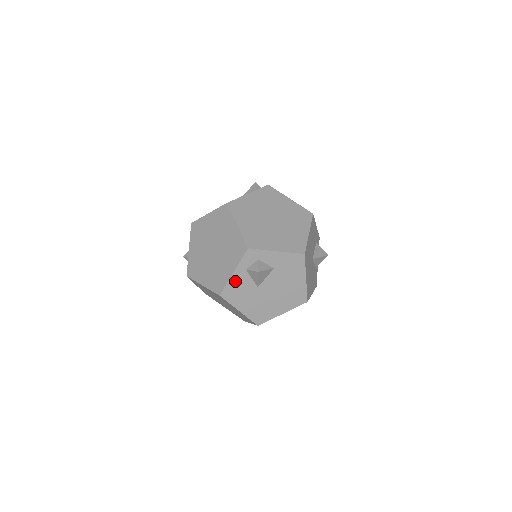
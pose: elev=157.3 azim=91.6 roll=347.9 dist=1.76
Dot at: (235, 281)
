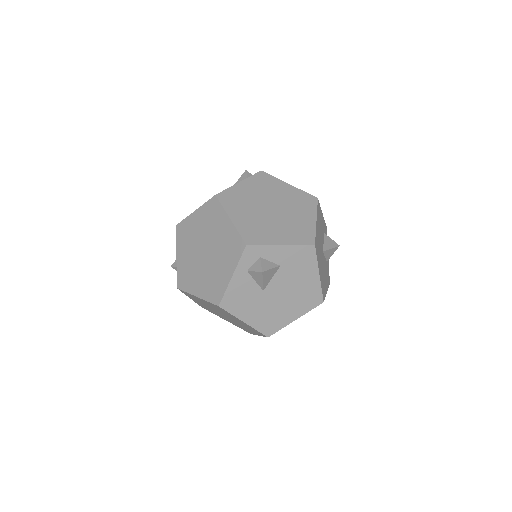
Dot at: (235, 286)
